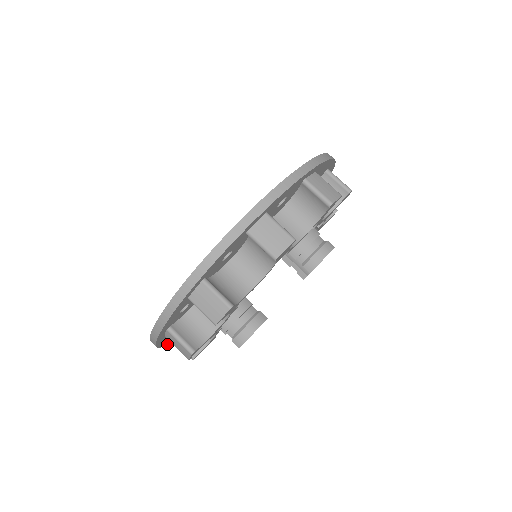
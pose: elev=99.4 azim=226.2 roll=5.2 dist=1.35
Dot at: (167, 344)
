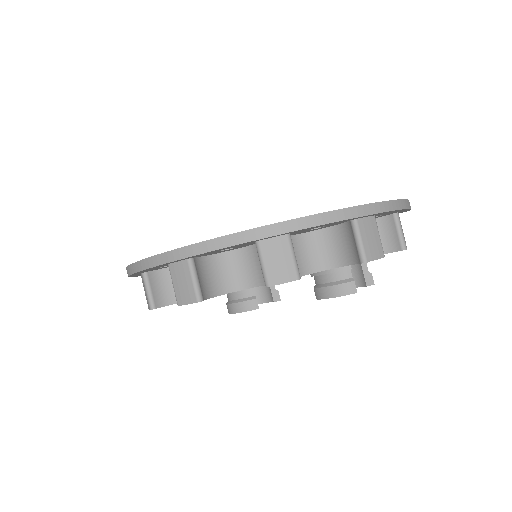
Dot at: occluded
